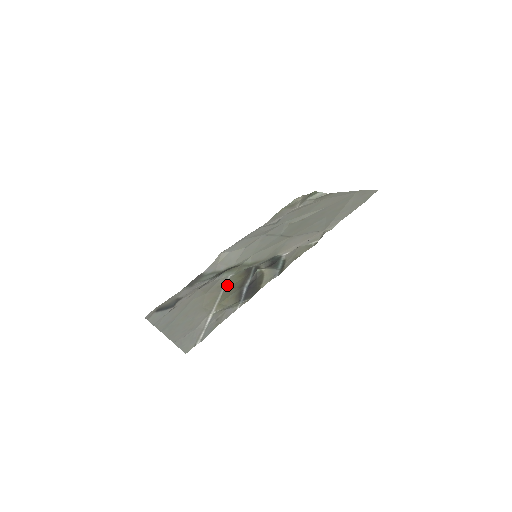
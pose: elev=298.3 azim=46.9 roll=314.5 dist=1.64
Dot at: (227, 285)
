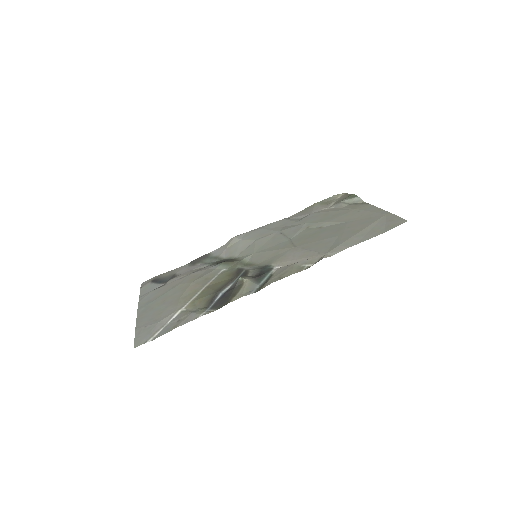
Dot at: (213, 281)
